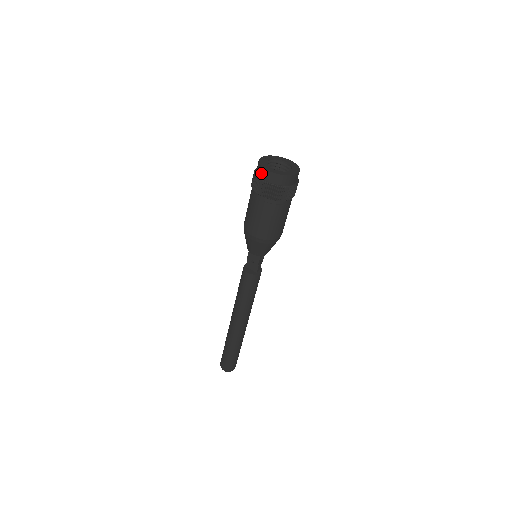
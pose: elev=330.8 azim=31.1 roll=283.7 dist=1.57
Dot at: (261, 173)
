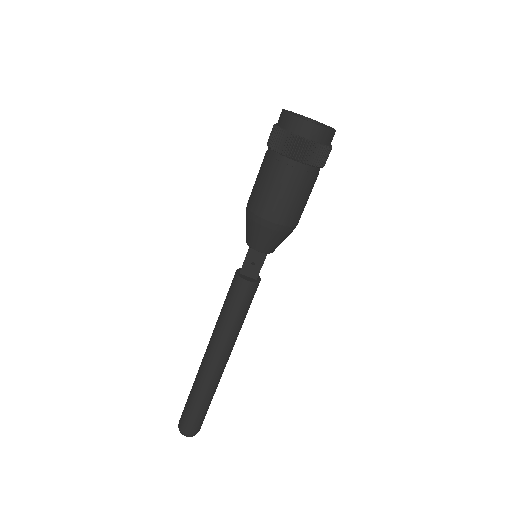
Dot at: (295, 126)
